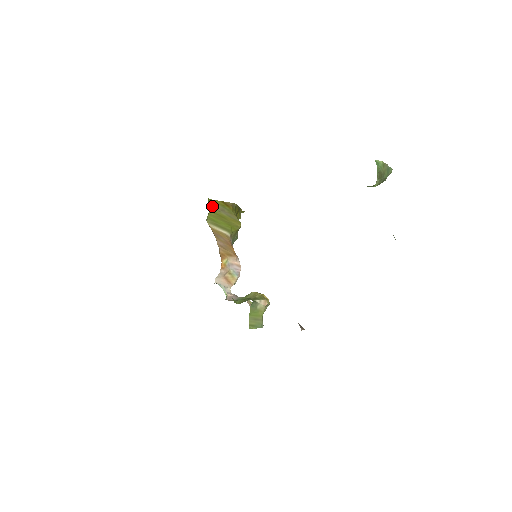
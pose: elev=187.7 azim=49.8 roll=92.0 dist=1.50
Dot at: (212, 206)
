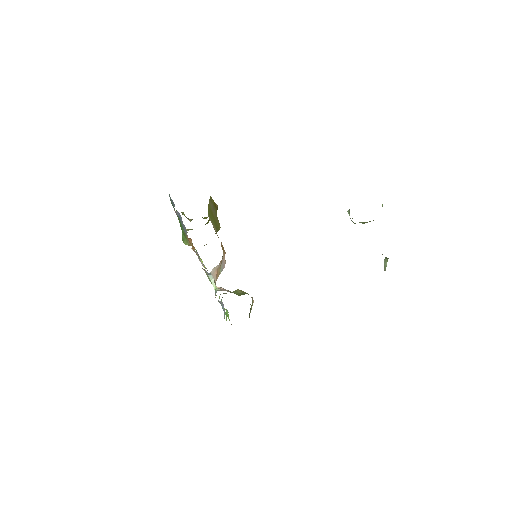
Dot at: (210, 202)
